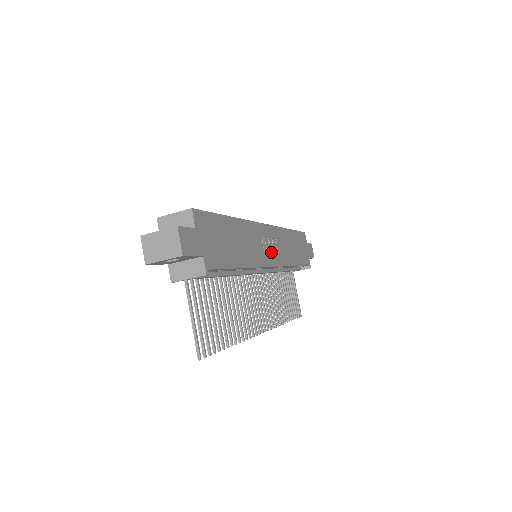
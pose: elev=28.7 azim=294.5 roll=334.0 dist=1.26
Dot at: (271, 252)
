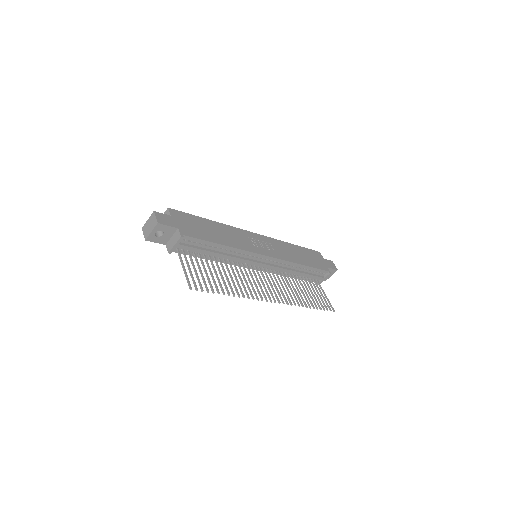
Dot at: (263, 248)
